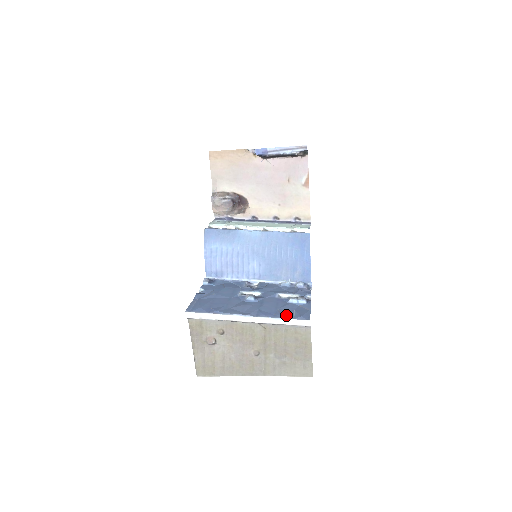
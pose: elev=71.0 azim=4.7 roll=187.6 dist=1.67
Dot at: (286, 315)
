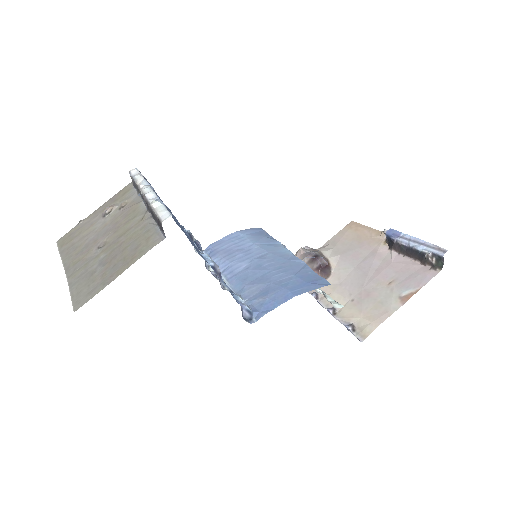
Dot at: occluded
